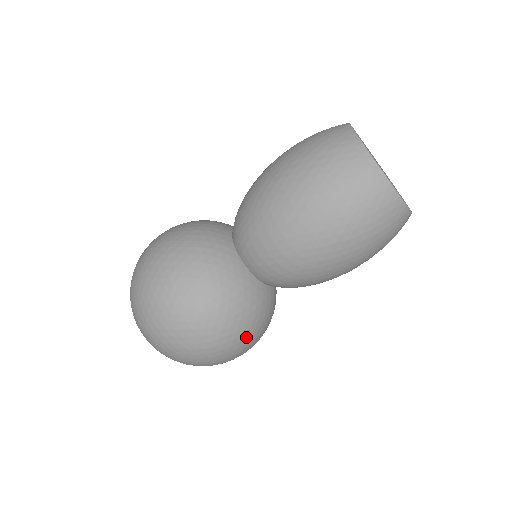
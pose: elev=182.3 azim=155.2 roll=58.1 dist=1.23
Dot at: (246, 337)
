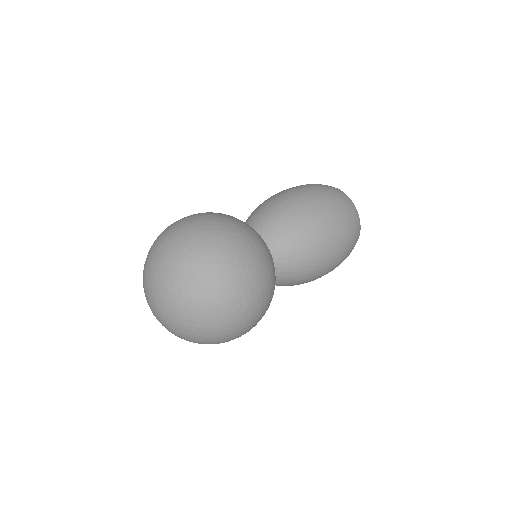
Dot at: (264, 314)
